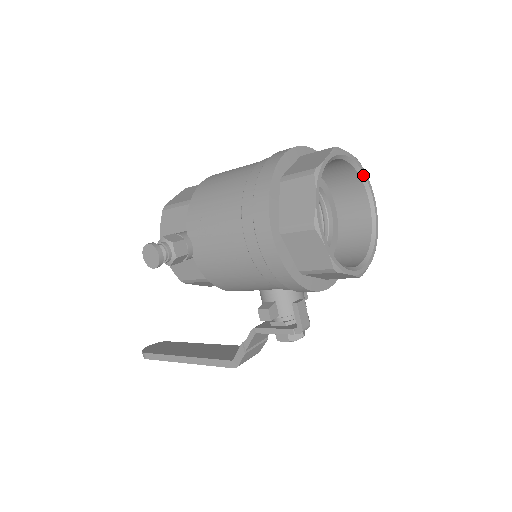
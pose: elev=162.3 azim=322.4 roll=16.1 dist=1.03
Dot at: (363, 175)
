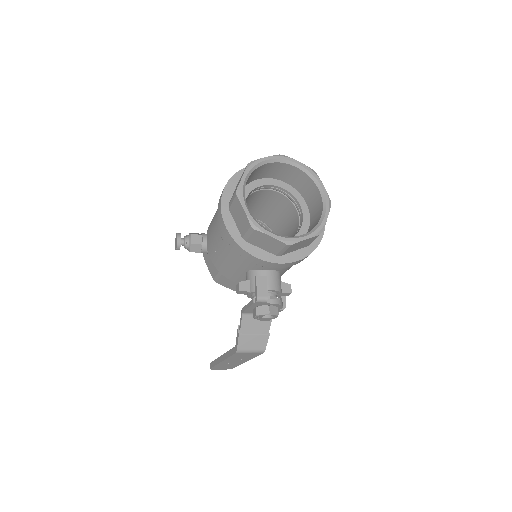
Dot at: (315, 179)
